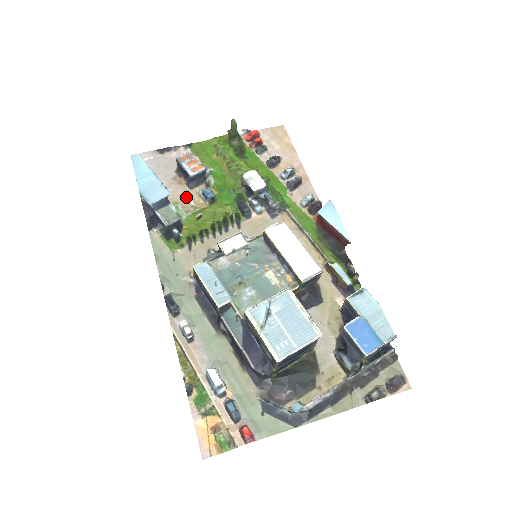
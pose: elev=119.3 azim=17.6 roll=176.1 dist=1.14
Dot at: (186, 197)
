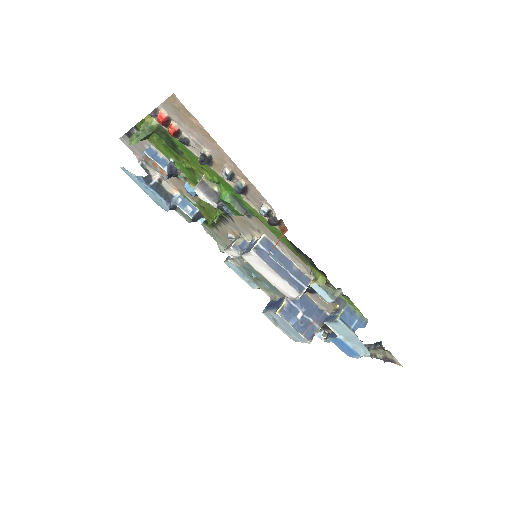
Dot at: (182, 186)
